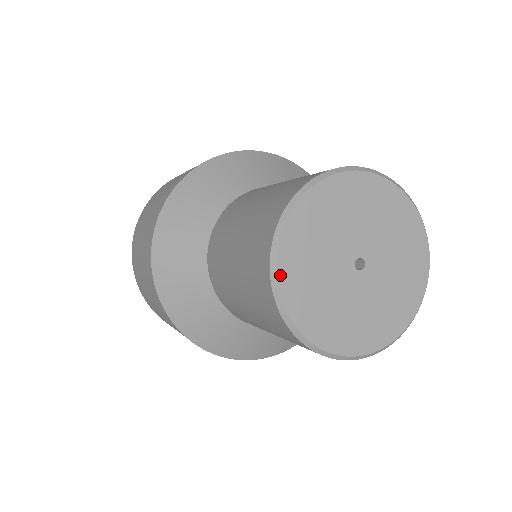
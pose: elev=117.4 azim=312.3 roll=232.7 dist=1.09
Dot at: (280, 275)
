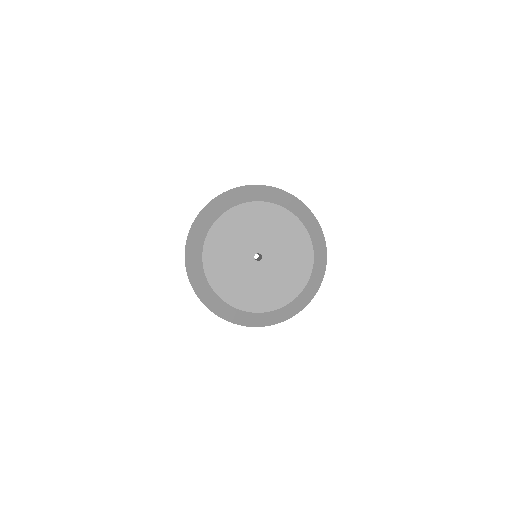
Dot at: (211, 230)
